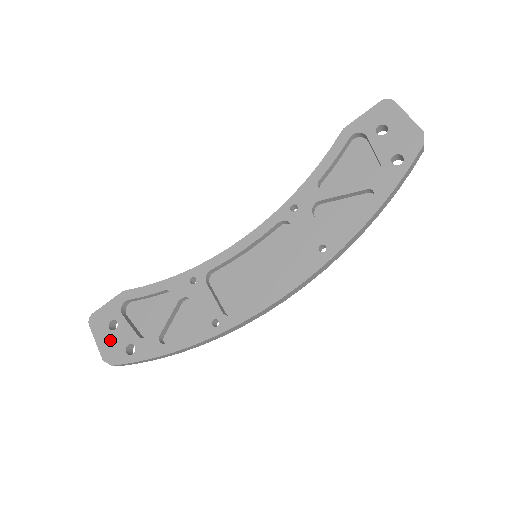
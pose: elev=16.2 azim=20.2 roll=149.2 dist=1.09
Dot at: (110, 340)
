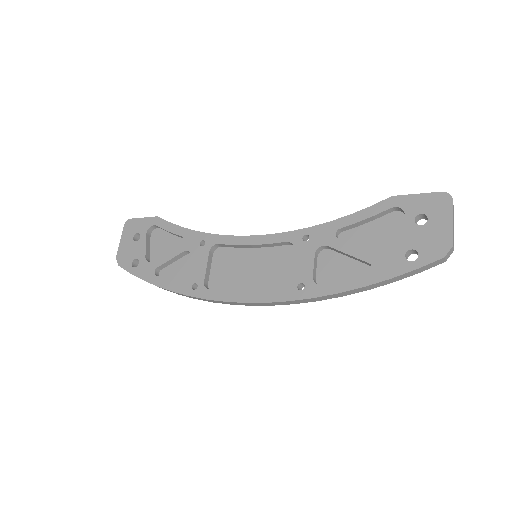
Dot at: (128, 246)
